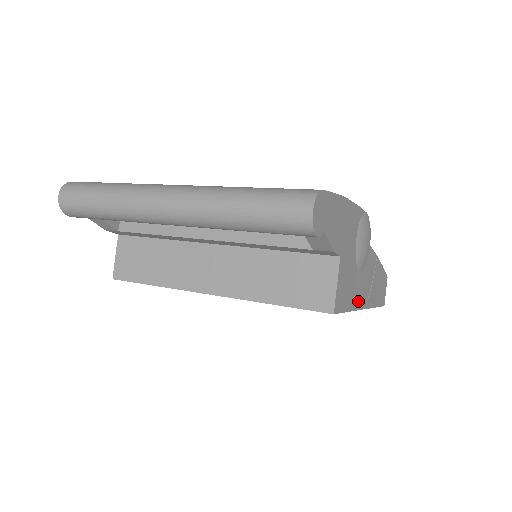
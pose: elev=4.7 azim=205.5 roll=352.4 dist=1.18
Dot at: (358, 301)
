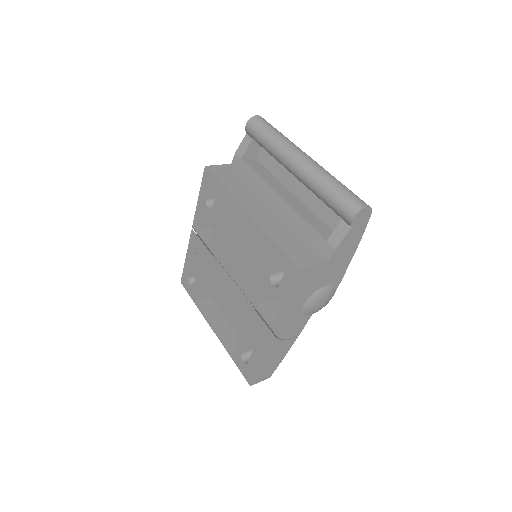
Dot at: (285, 315)
